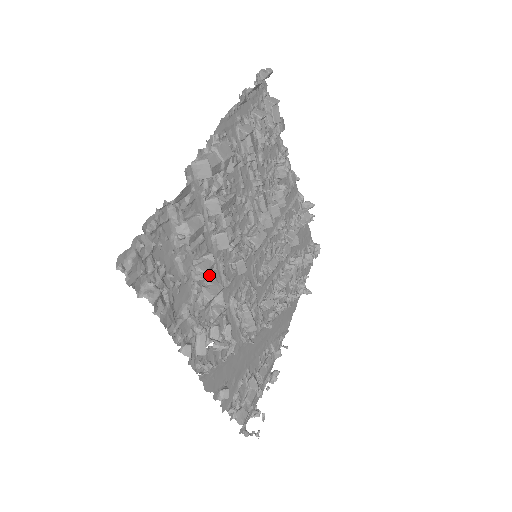
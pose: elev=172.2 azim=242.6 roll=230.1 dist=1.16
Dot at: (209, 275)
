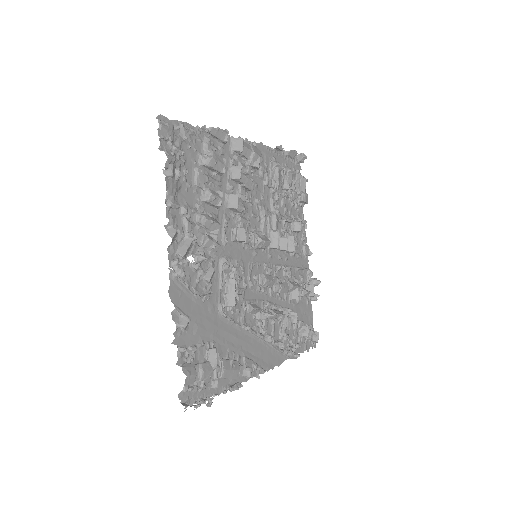
Dot at: (213, 213)
